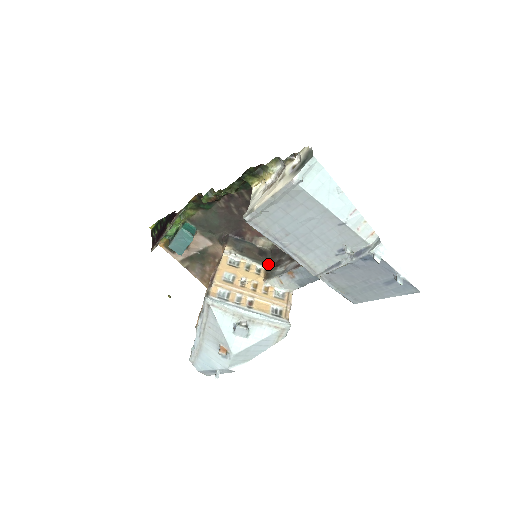
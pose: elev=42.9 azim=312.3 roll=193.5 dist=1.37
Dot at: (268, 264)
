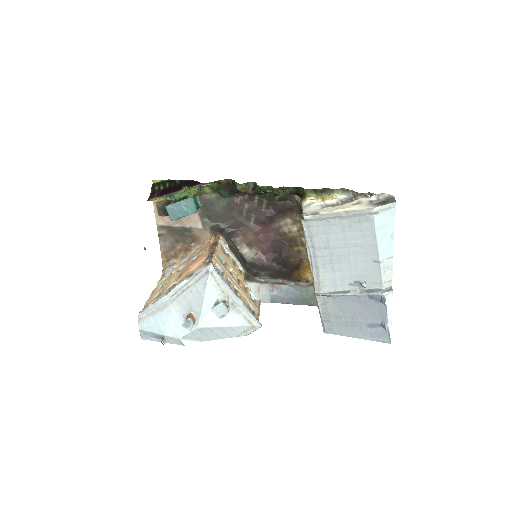
Dot at: (247, 270)
